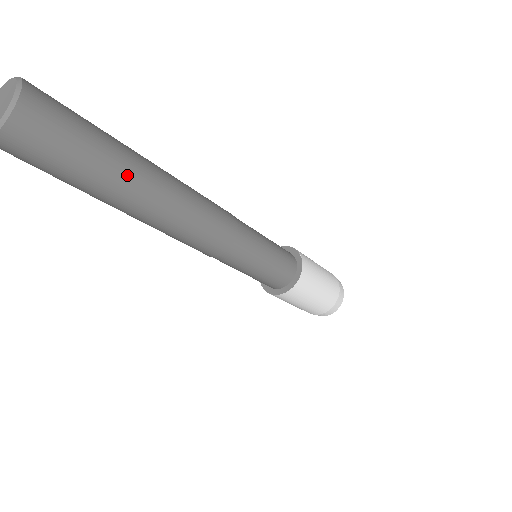
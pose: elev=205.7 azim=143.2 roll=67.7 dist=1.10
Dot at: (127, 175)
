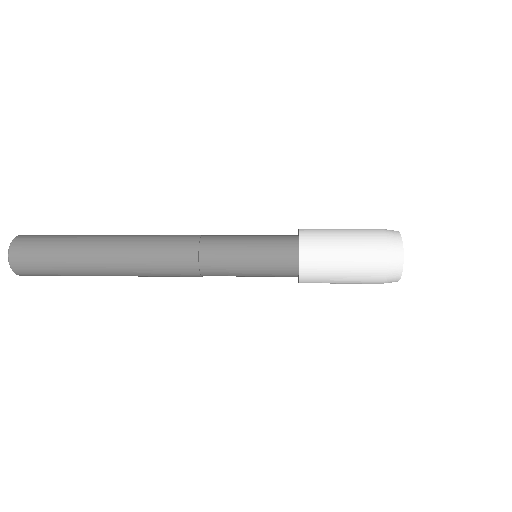
Dot at: (83, 260)
